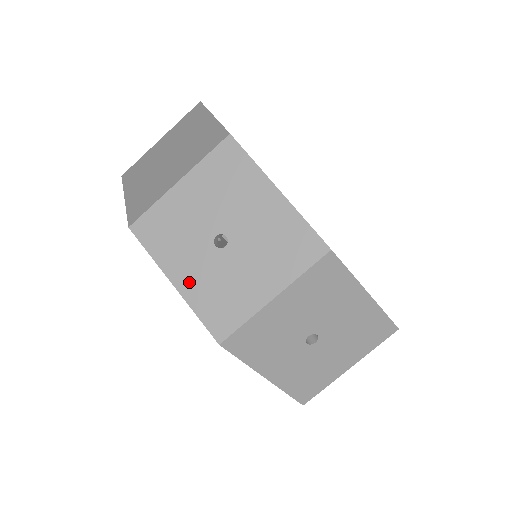
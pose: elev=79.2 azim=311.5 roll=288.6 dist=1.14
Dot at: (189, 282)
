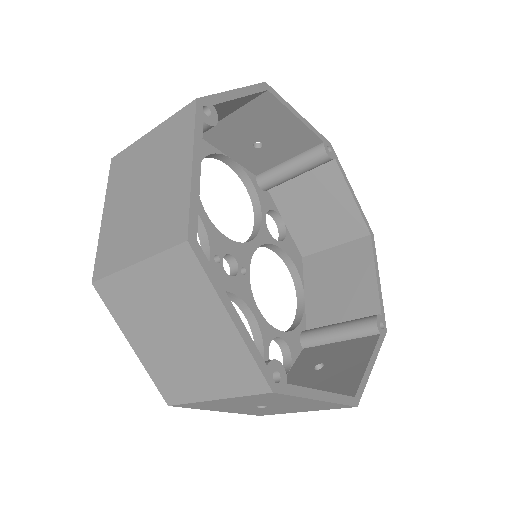
Dot at: (234, 411)
